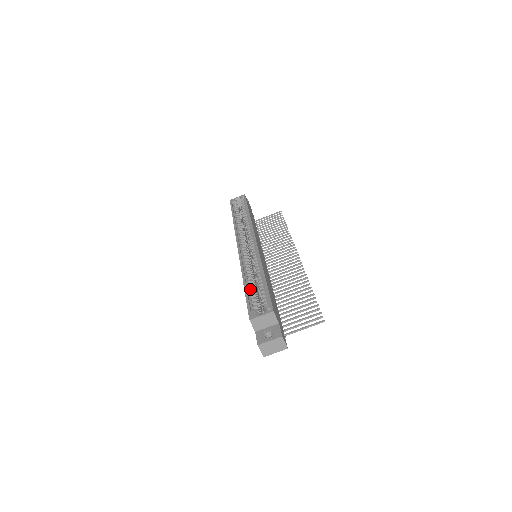
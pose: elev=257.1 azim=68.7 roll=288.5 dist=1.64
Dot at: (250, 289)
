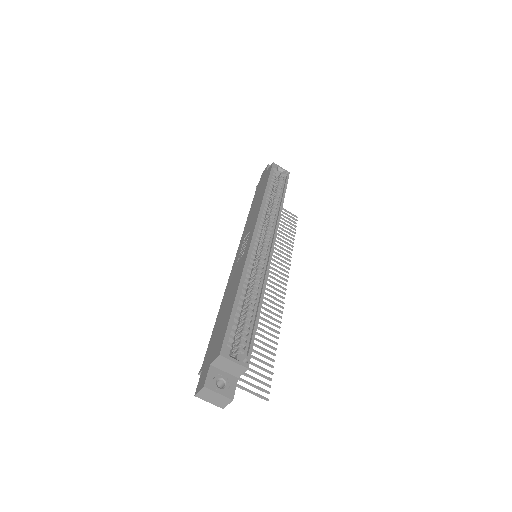
Dot at: (238, 307)
